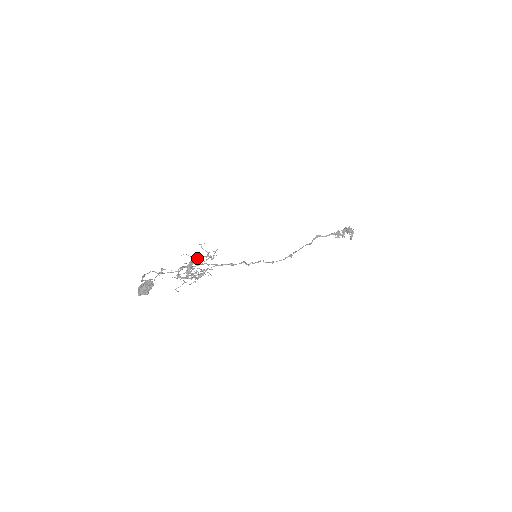
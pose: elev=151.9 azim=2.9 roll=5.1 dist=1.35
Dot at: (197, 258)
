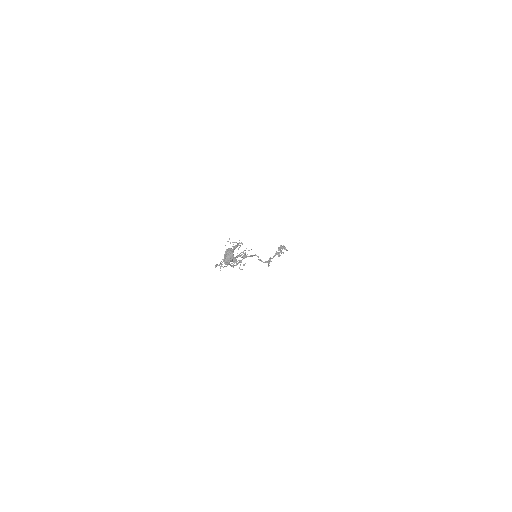
Dot at: (234, 247)
